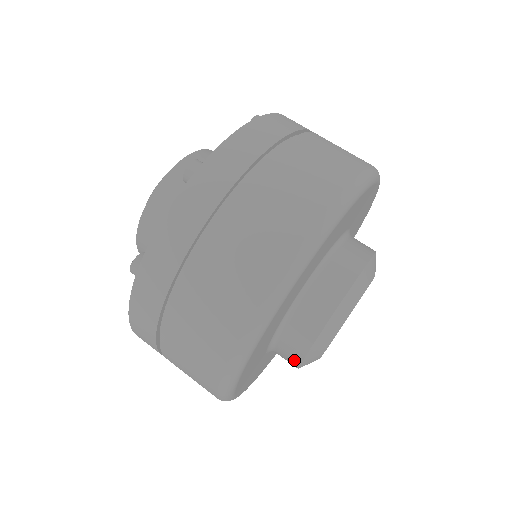
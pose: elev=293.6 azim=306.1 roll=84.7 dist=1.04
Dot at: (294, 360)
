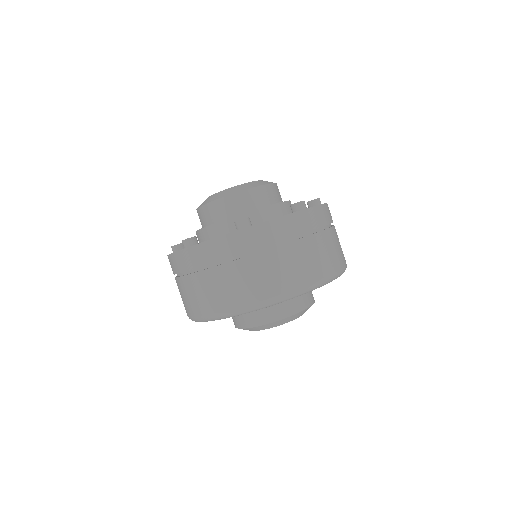
Dot at: (235, 324)
